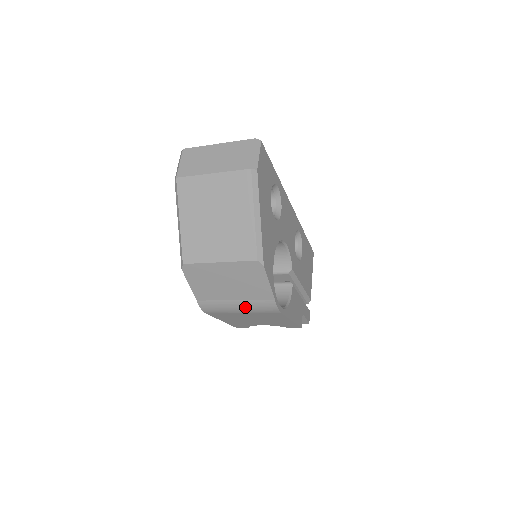
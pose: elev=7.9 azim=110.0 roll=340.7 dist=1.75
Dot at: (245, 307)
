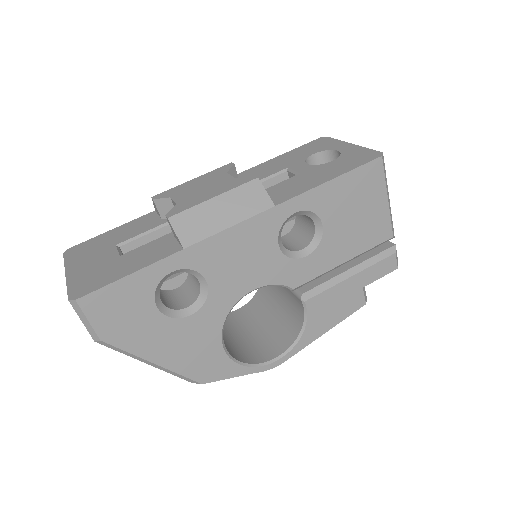
Dot at: occluded
